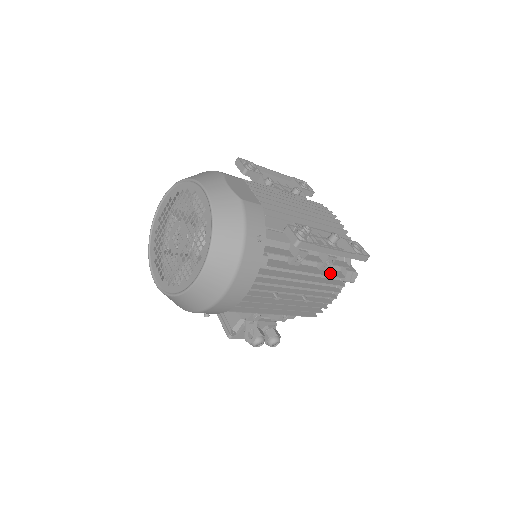
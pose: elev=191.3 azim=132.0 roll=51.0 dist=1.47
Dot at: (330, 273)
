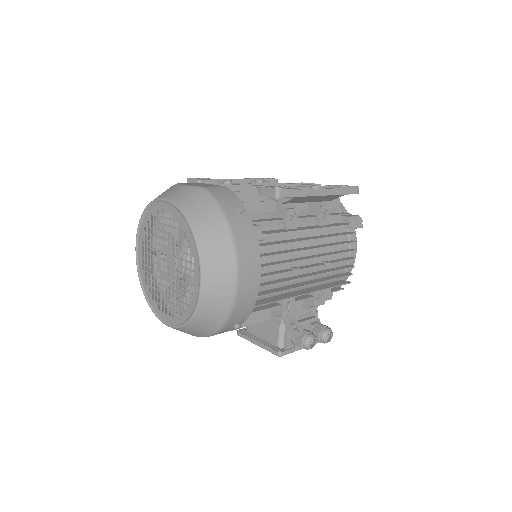
Dot at: (333, 225)
